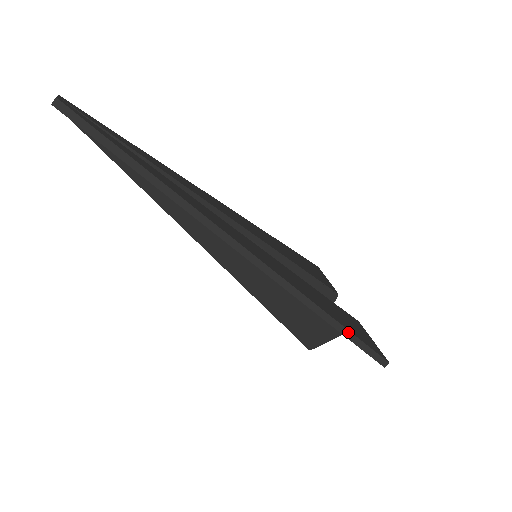
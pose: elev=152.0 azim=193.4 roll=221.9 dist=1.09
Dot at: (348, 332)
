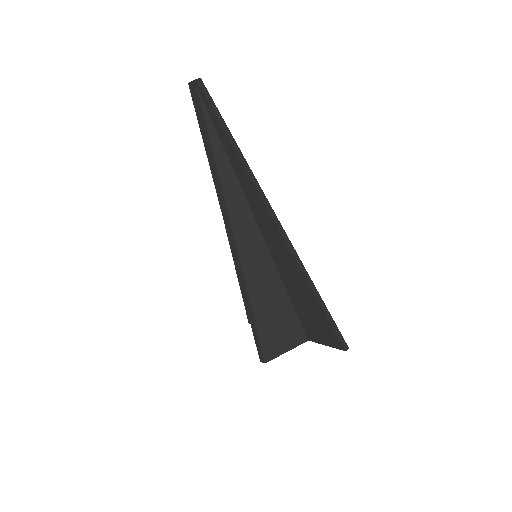
Dot at: (328, 312)
